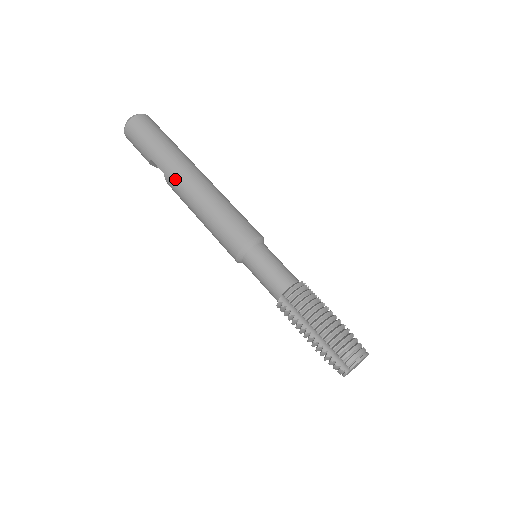
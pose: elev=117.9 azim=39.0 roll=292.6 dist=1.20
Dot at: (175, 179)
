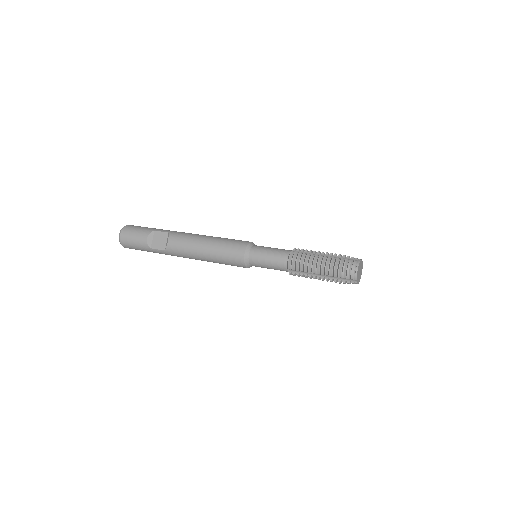
Dot at: (181, 232)
